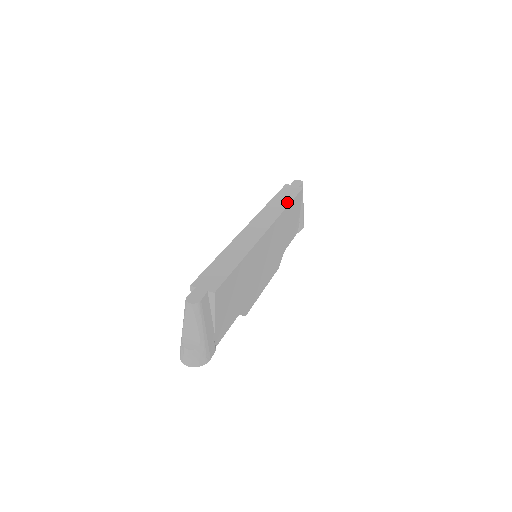
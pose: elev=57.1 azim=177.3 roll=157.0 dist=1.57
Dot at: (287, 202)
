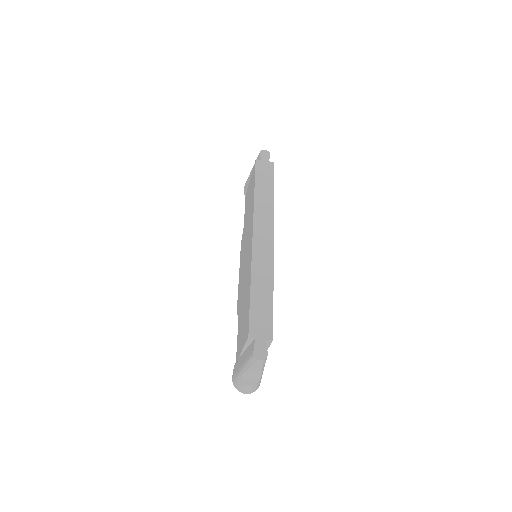
Dot at: (271, 190)
